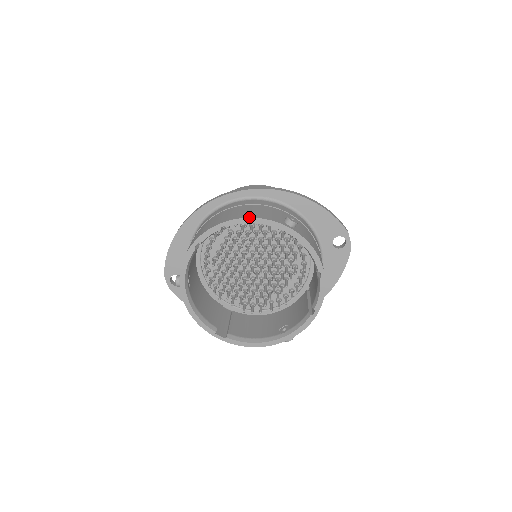
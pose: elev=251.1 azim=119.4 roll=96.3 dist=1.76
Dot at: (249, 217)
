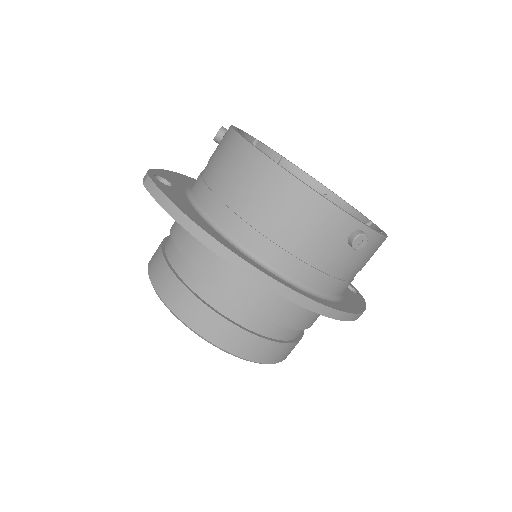
Dot at: occluded
